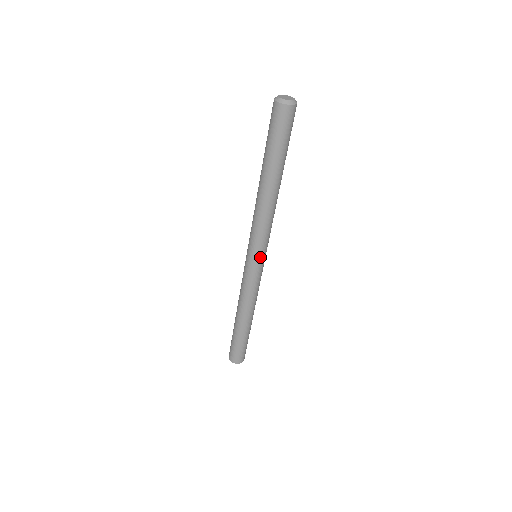
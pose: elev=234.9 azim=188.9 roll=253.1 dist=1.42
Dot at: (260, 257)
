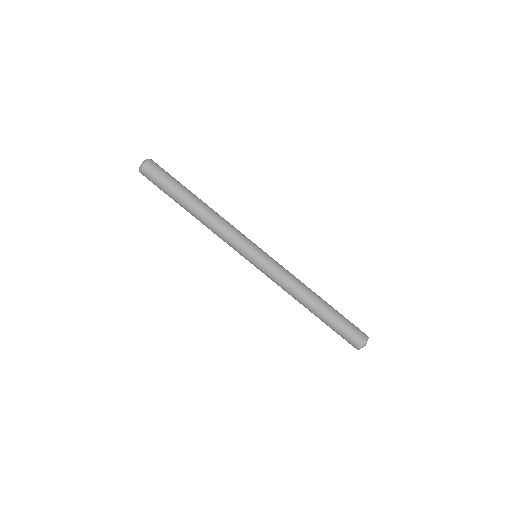
Dot at: (251, 254)
